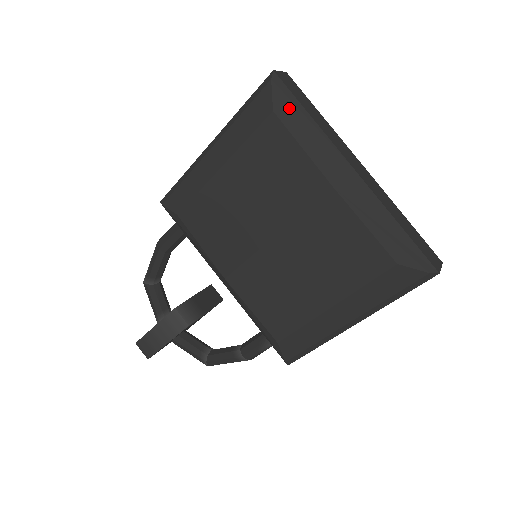
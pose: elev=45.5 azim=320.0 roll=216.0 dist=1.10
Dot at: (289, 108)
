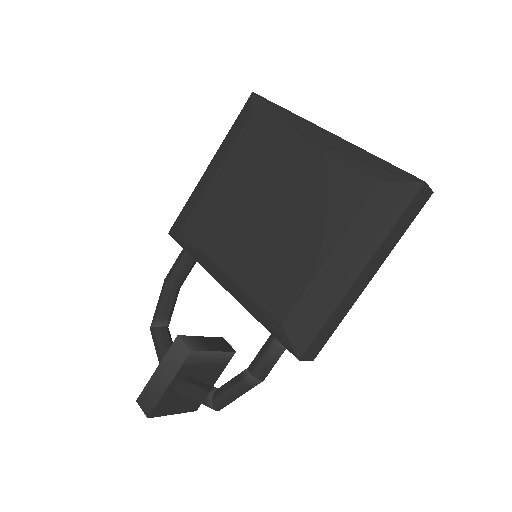
Dot at: (266, 106)
